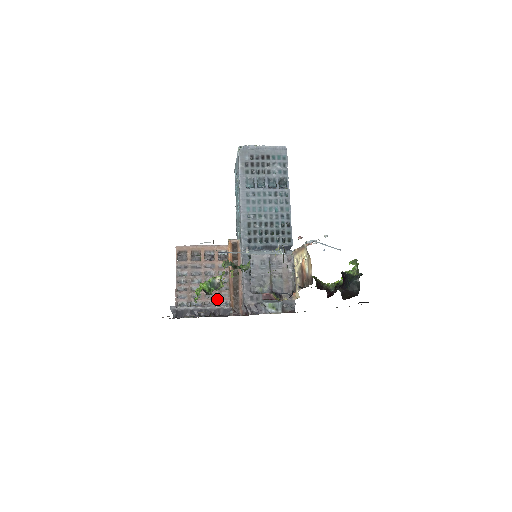
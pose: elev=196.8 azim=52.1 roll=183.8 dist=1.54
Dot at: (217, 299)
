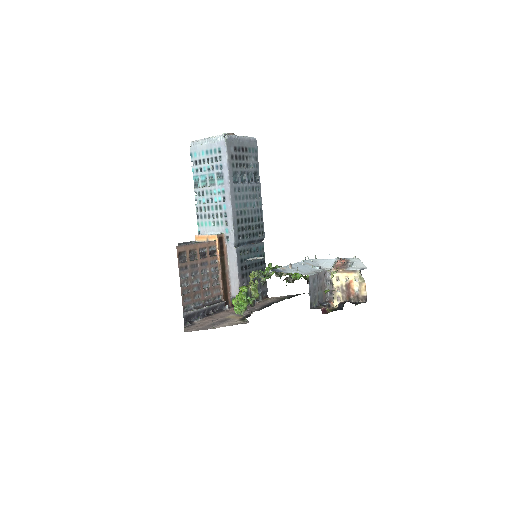
Dot at: (212, 295)
